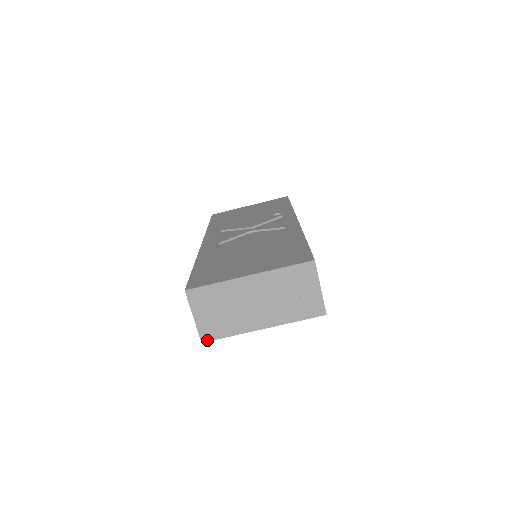
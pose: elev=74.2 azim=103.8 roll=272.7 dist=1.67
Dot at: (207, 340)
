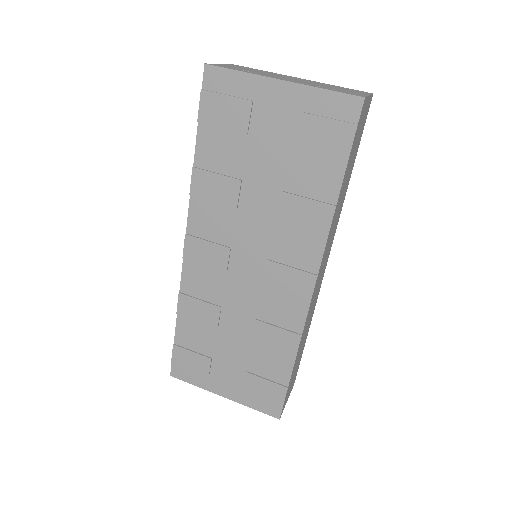
Dot at: (213, 65)
